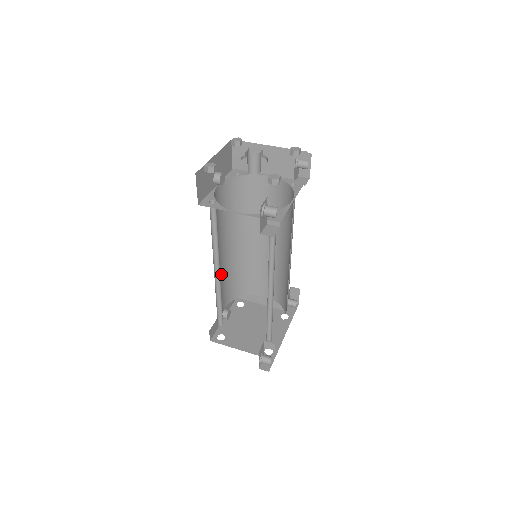
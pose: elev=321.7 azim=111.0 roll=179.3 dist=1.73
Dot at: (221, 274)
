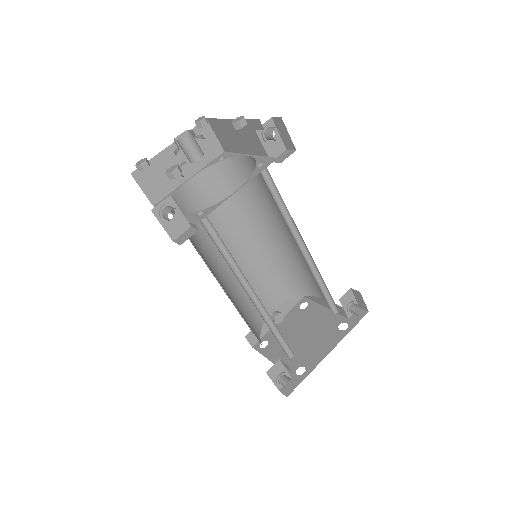
Dot at: (246, 274)
